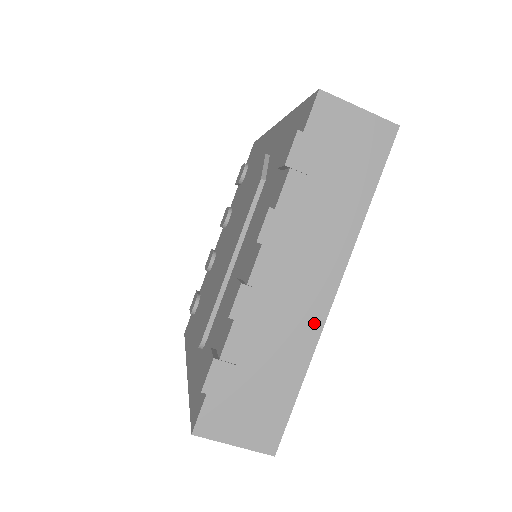
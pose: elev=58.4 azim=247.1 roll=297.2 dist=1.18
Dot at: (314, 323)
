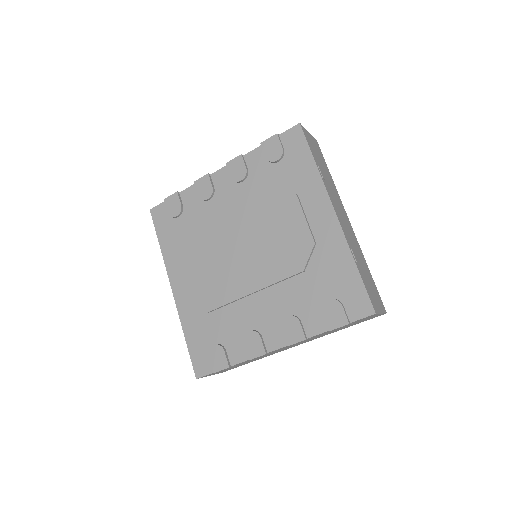
Dot at: occluded
